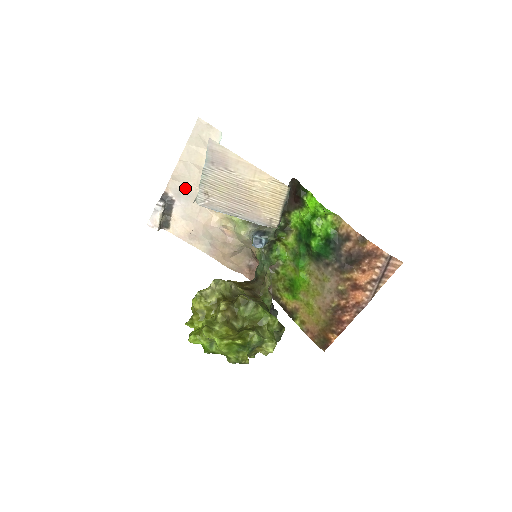
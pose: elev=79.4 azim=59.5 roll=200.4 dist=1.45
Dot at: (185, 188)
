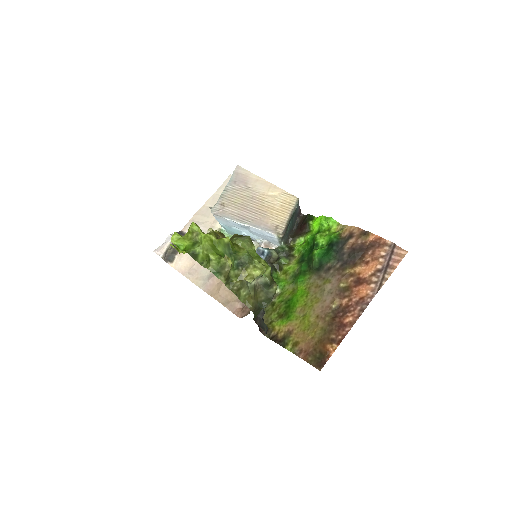
Dot at: (201, 225)
